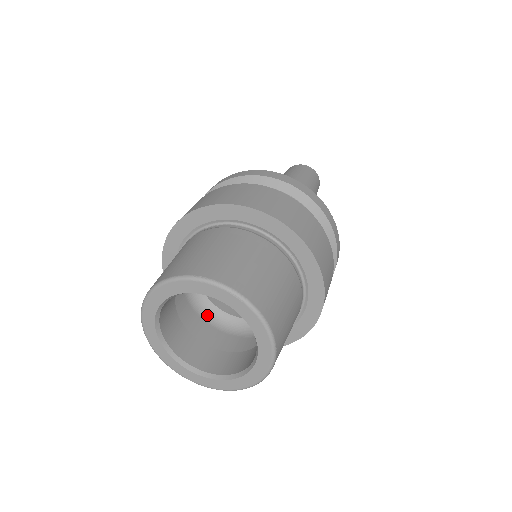
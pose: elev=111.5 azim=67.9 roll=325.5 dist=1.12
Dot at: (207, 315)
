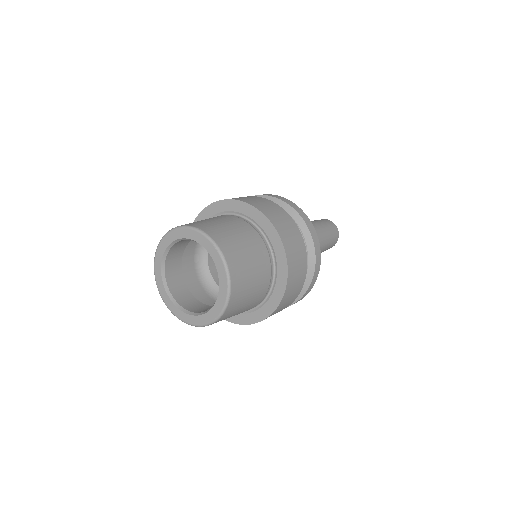
Dot at: (205, 283)
